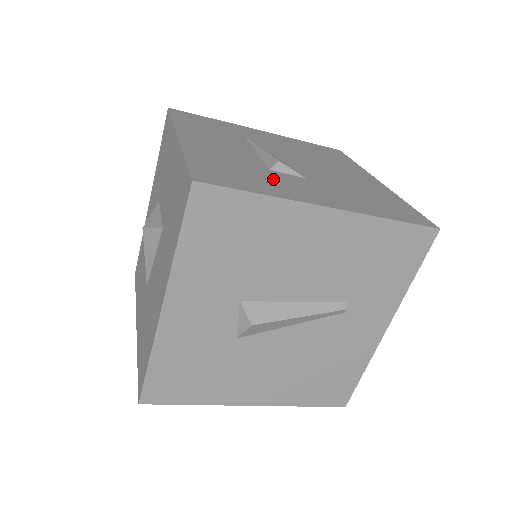
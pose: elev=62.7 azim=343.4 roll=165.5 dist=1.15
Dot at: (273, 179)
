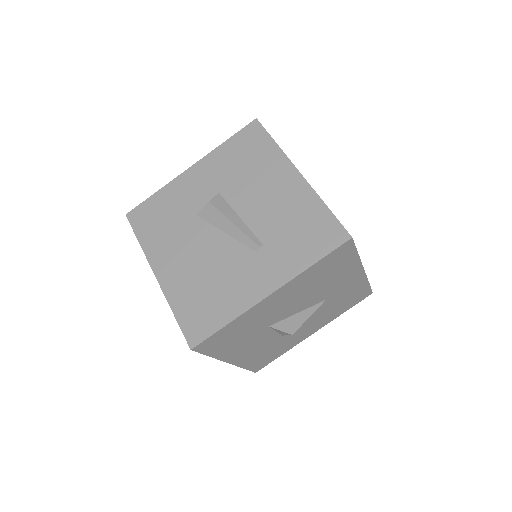
Dot at: occluded
